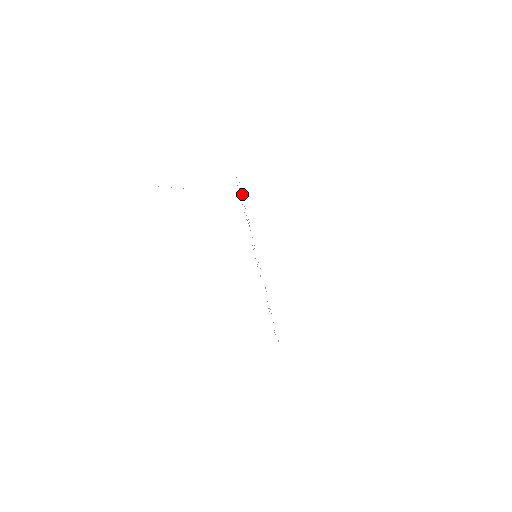
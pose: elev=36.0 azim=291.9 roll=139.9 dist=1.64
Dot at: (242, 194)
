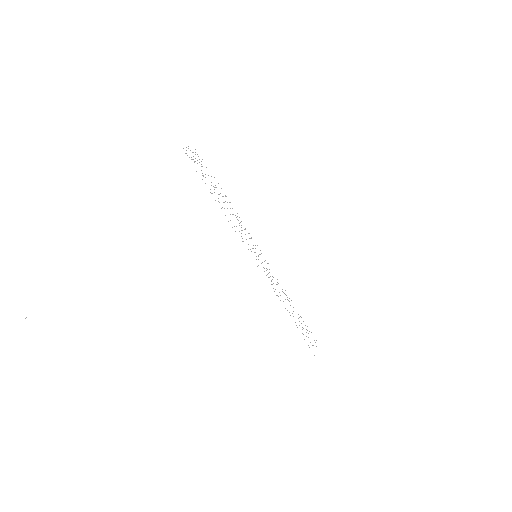
Dot at: occluded
